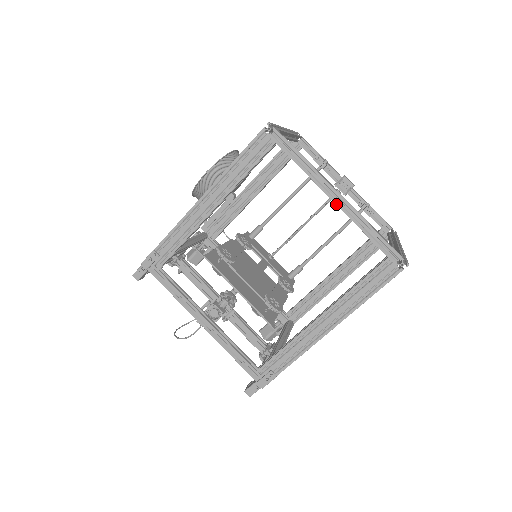
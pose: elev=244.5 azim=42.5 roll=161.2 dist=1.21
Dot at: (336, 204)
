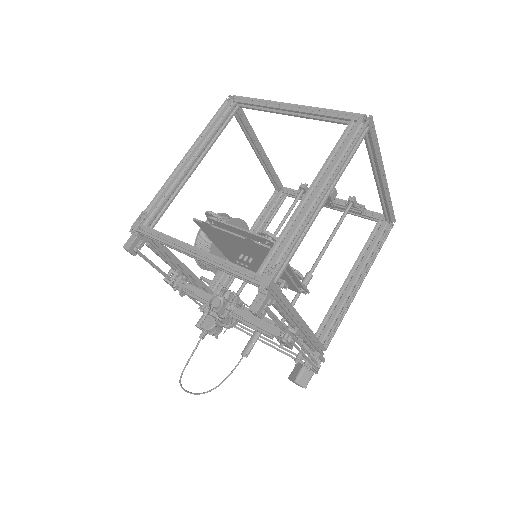
Dot at: (293, 110)
